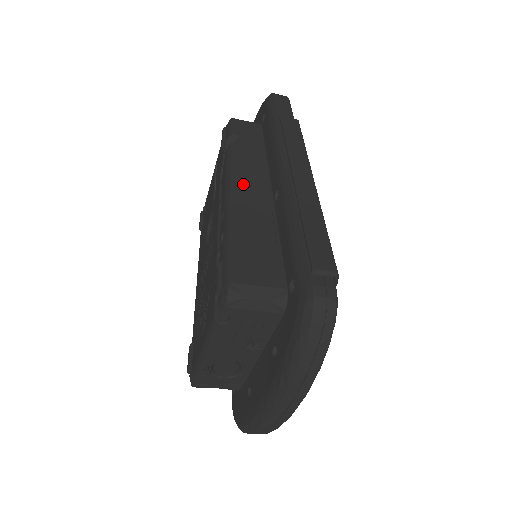
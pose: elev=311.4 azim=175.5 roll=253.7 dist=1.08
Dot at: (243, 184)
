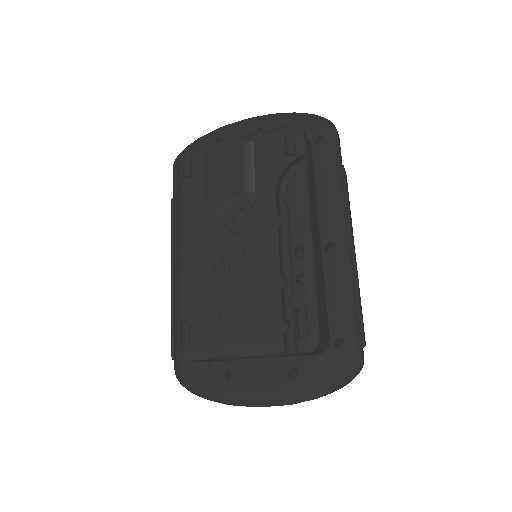
Dot at: (314, 225)
